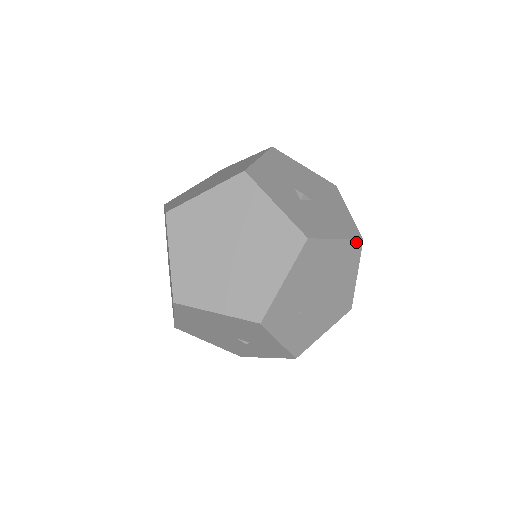
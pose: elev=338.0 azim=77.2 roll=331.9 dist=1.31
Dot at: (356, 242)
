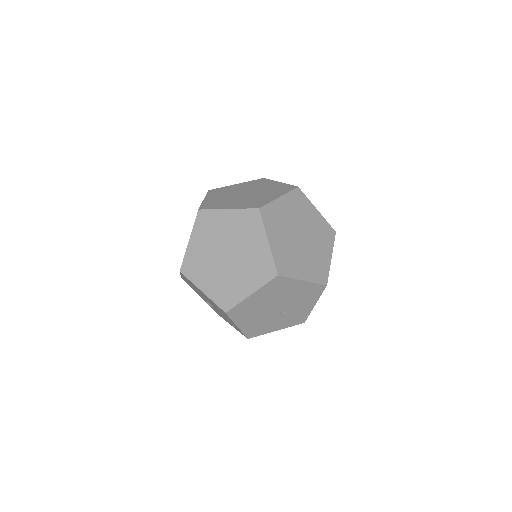
Dot at: occluded
